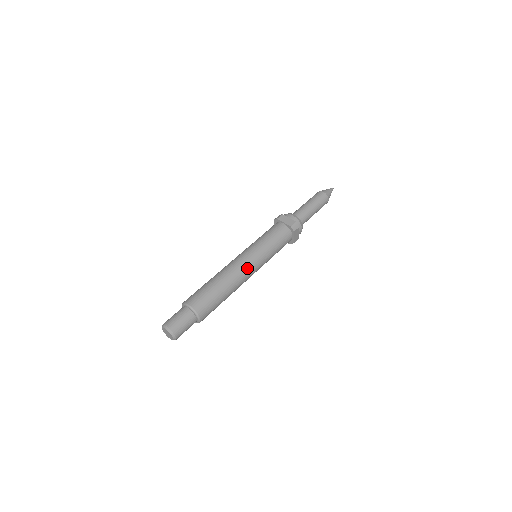
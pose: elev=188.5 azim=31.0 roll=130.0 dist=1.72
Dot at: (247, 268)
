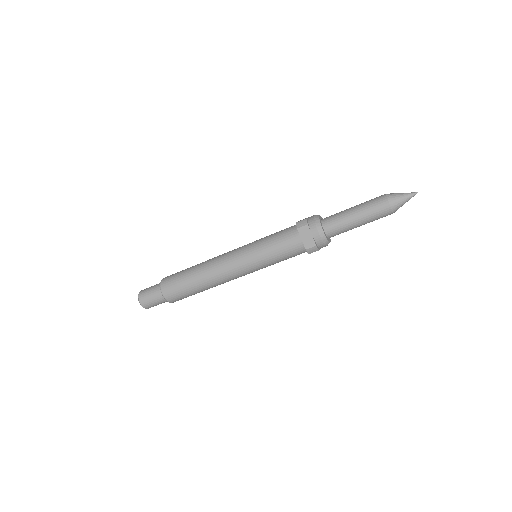
Dot at: (226, 258)
